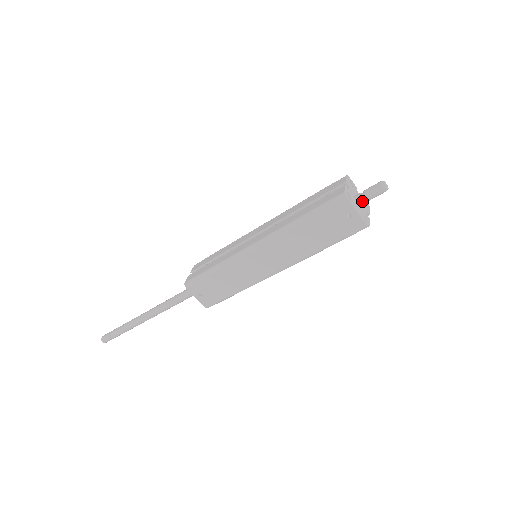
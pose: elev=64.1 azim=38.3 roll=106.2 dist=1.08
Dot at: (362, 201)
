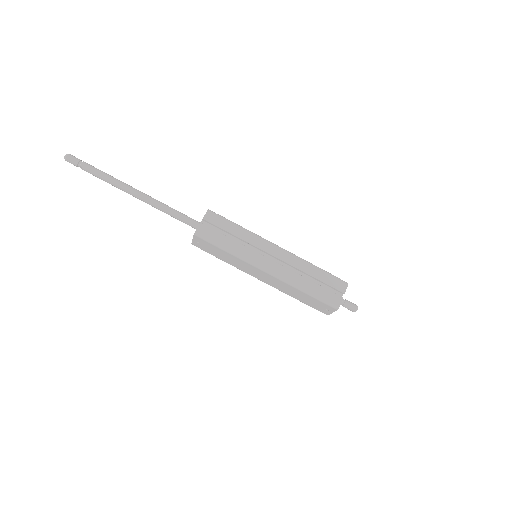
Dot at: occluded
